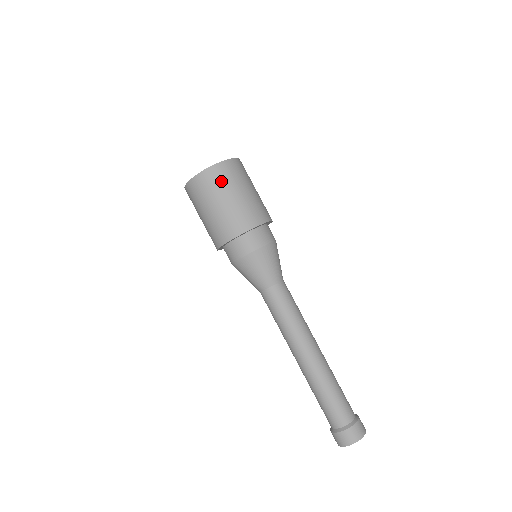
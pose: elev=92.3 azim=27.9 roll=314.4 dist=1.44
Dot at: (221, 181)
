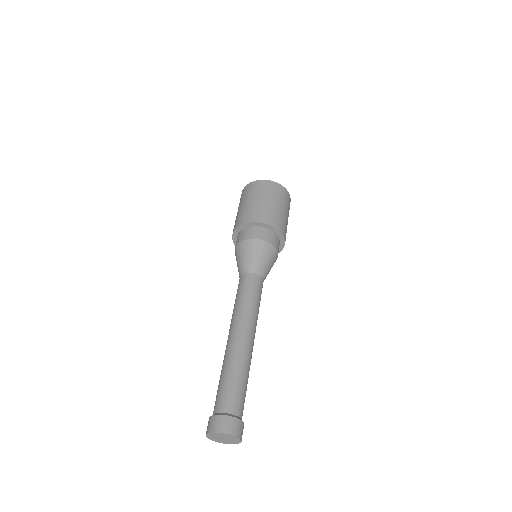
Dot at: (287, 202)
